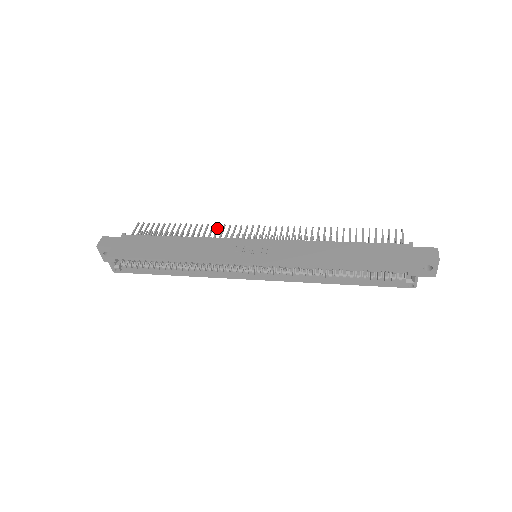
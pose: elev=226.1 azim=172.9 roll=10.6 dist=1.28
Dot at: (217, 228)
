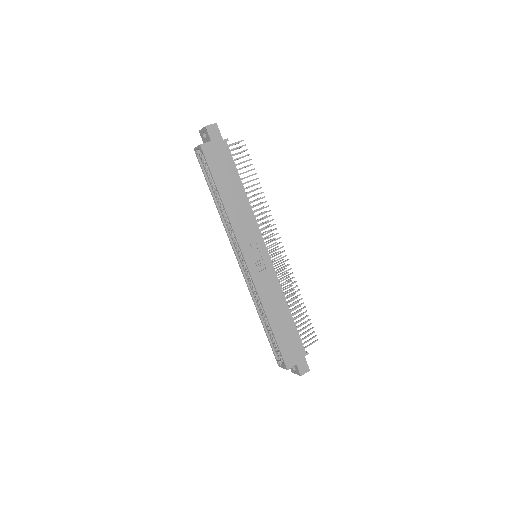
Dot at: (266, 212)
